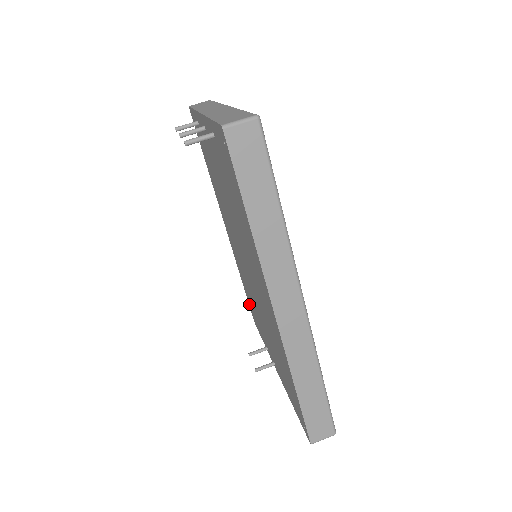
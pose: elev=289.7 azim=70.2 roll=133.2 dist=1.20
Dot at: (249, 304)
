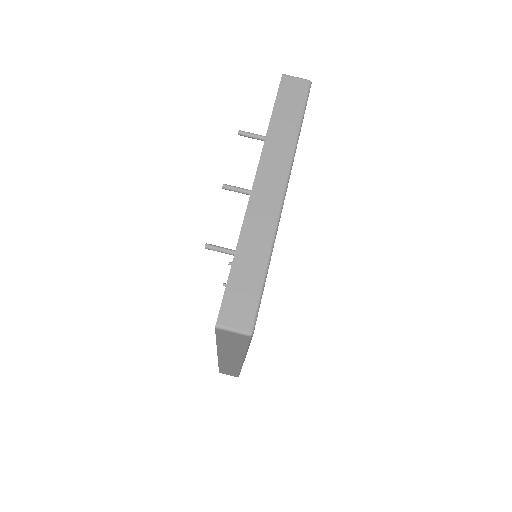
Dot at: occluded
